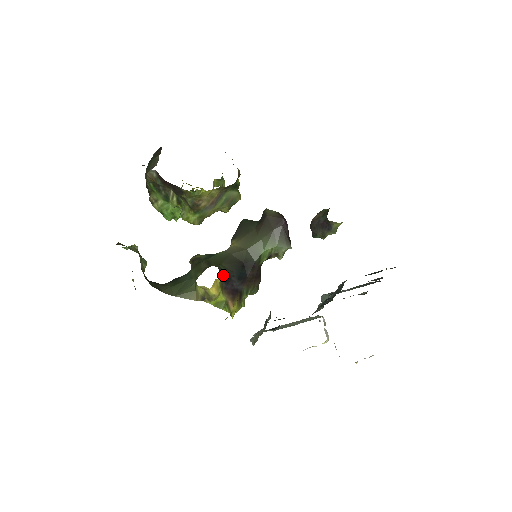
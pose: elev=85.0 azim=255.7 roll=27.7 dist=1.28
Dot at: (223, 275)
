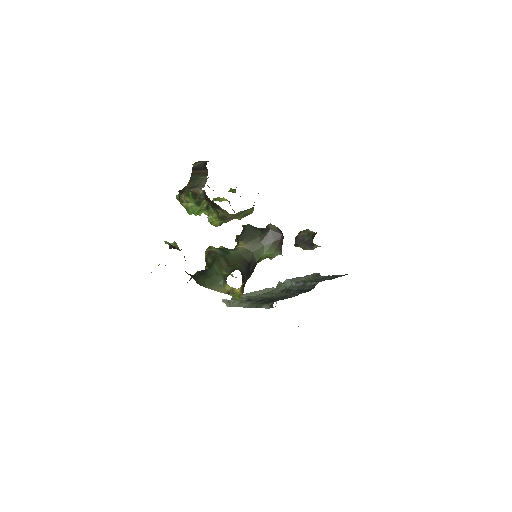
Dot at: (242, 276)
